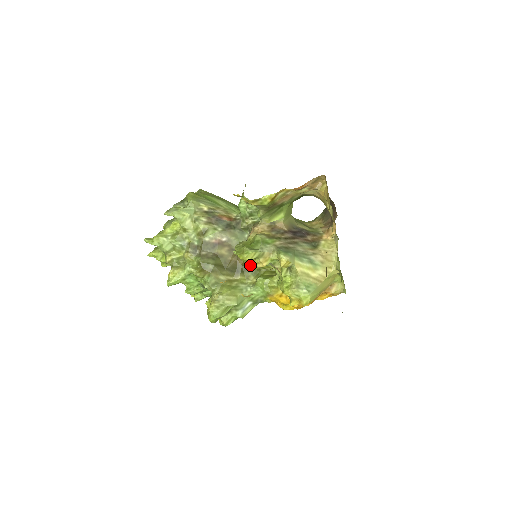
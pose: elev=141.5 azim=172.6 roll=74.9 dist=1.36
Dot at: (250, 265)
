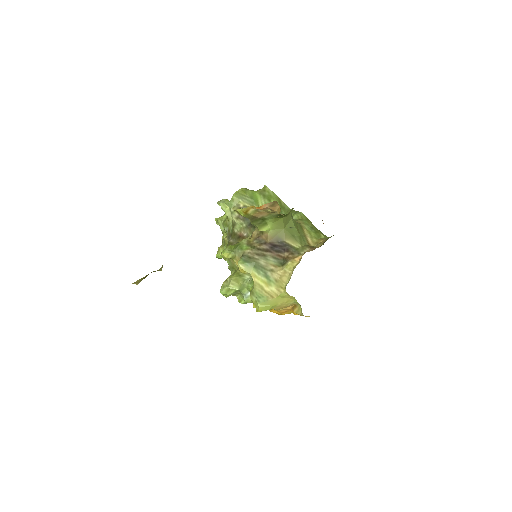
Dot at: occluded
